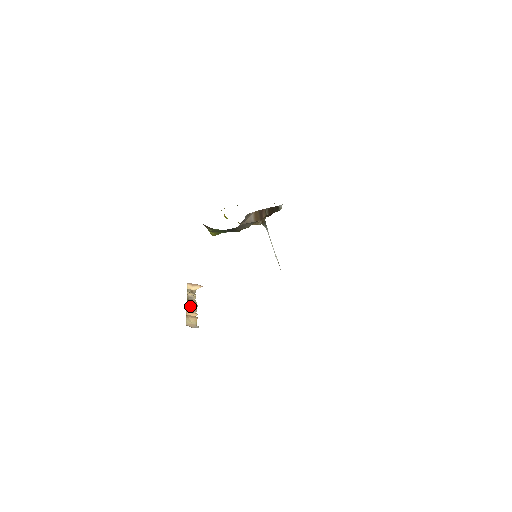
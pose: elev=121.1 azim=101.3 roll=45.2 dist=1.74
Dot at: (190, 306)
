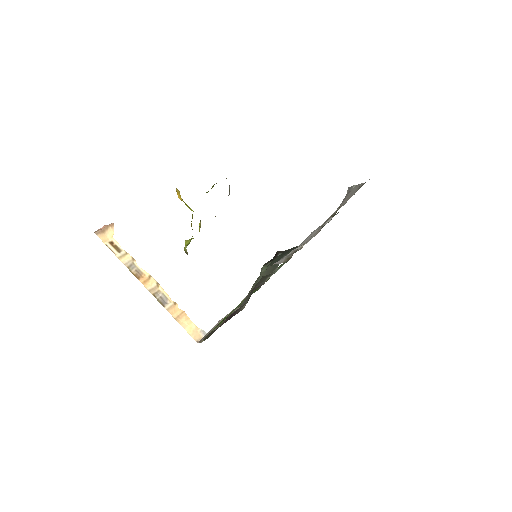
Dot at: (154, 291)
